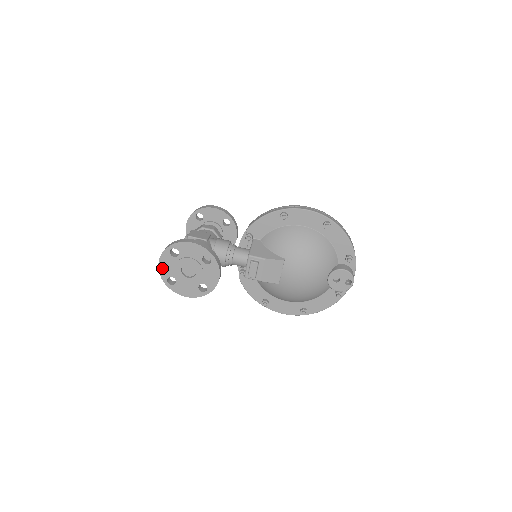
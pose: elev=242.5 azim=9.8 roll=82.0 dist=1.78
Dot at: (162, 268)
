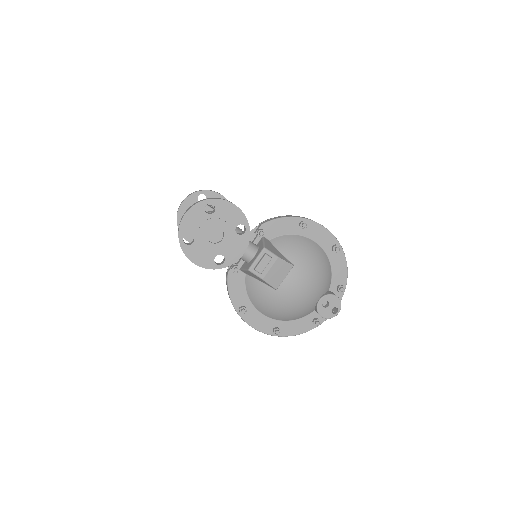
Dot at: (186, 221)
